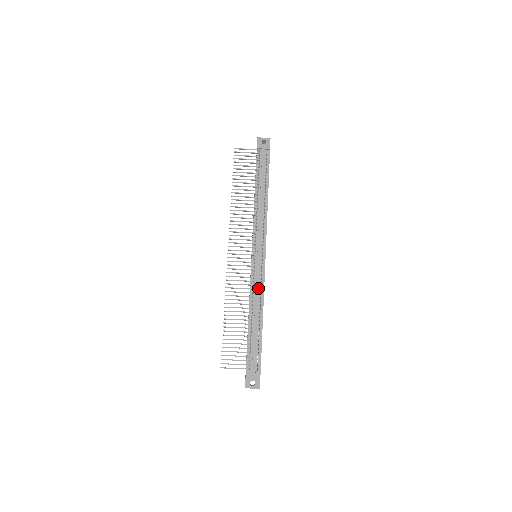
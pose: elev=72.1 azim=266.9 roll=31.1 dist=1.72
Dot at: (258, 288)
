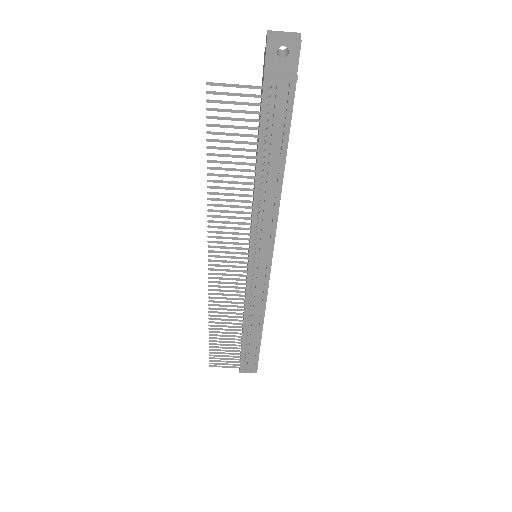
Dot at: (257, 304)
